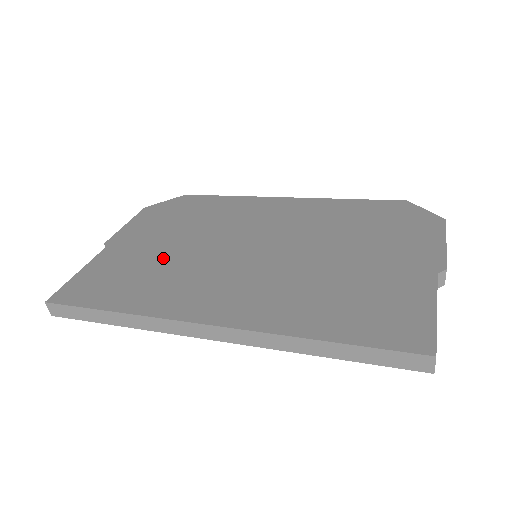
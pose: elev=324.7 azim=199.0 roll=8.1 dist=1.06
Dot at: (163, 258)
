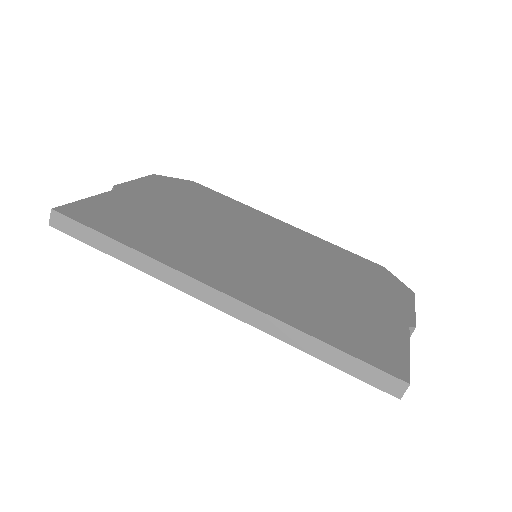
Dot at: (173, 221)
